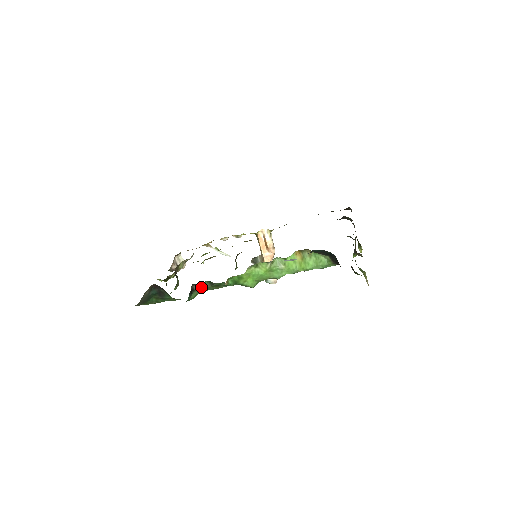
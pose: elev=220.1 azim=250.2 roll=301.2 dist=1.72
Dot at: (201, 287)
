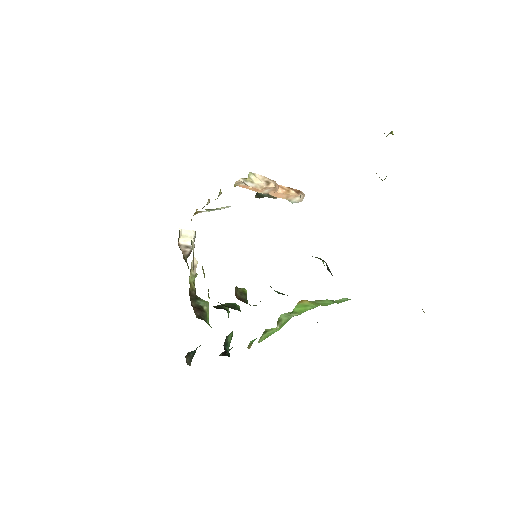
Dot at: (229, 350)
